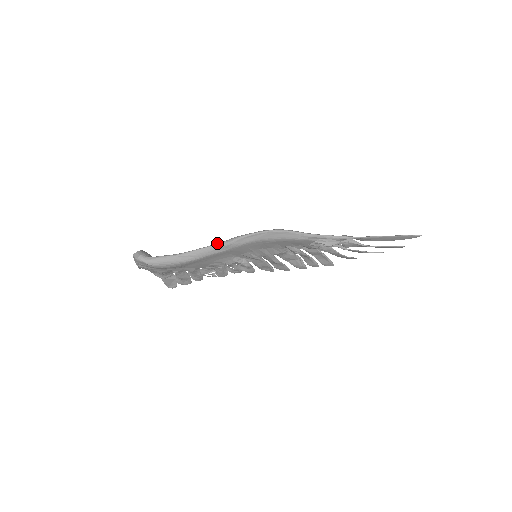
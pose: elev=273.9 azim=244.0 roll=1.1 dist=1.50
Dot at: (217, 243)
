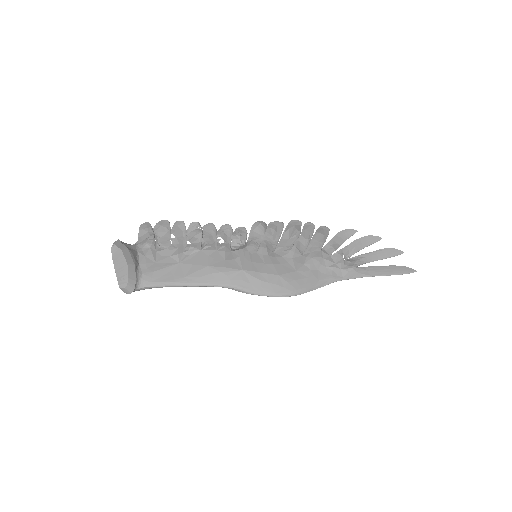
Dot at: (222, 286)
